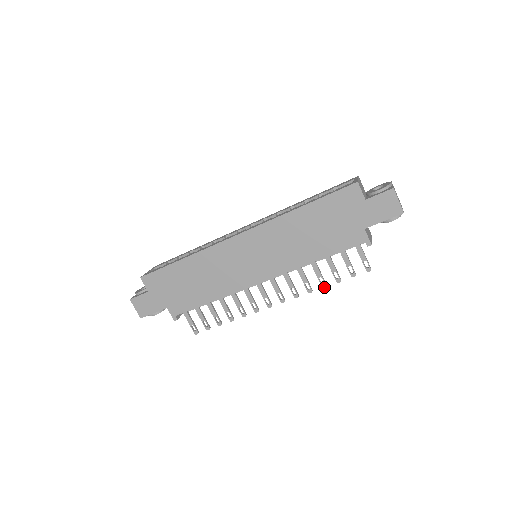
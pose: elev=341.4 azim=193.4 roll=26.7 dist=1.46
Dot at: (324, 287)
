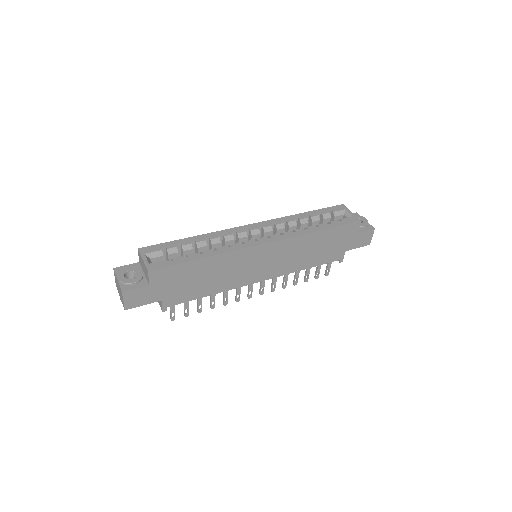
Dot at: occluded
